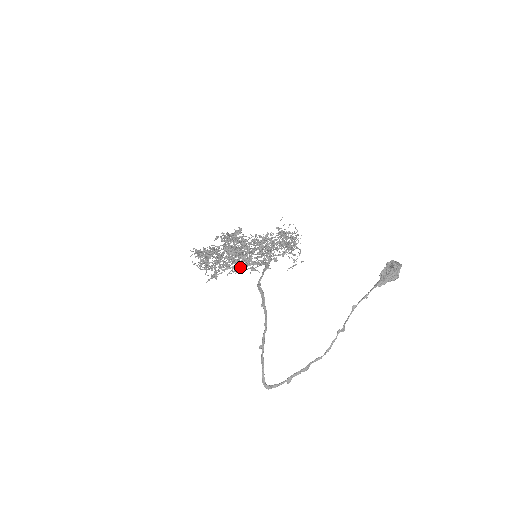
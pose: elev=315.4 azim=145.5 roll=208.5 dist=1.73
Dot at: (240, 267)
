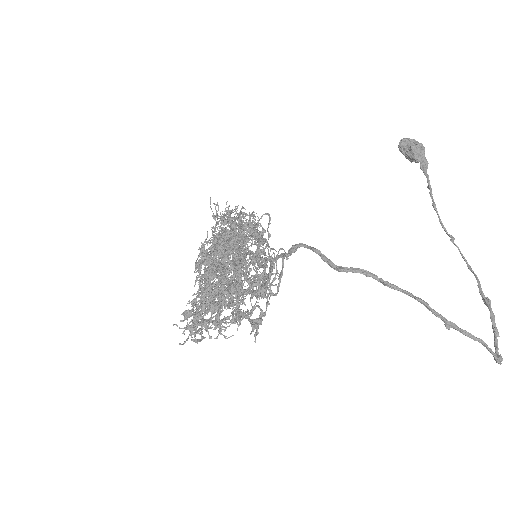
Dot at: (267, 281)
